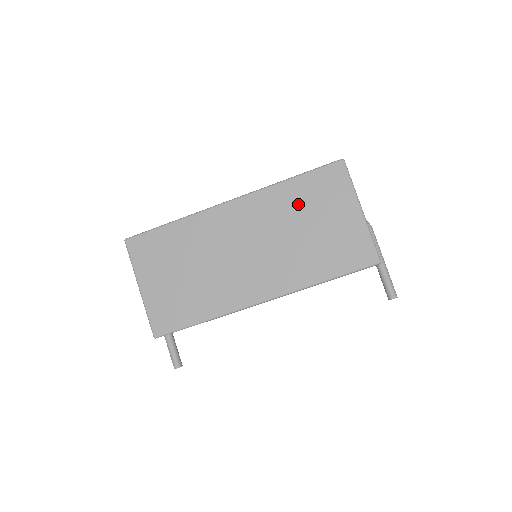
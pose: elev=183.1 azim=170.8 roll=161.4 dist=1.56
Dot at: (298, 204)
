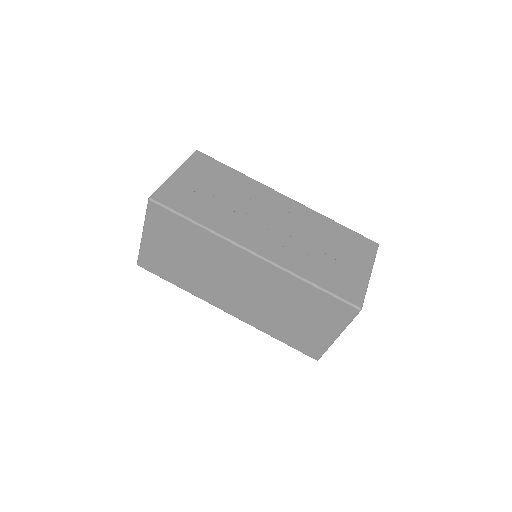
Dot at: (300, 299)
